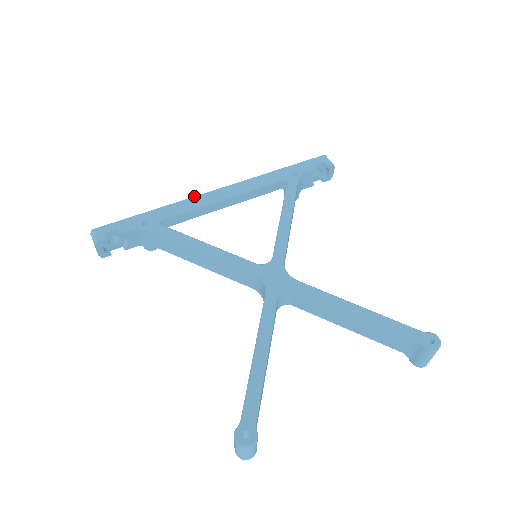
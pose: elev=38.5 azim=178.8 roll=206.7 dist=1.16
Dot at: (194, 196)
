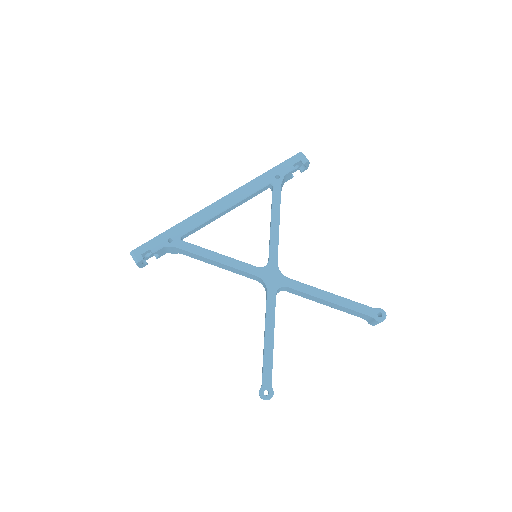
Dot at: (202, 210)
